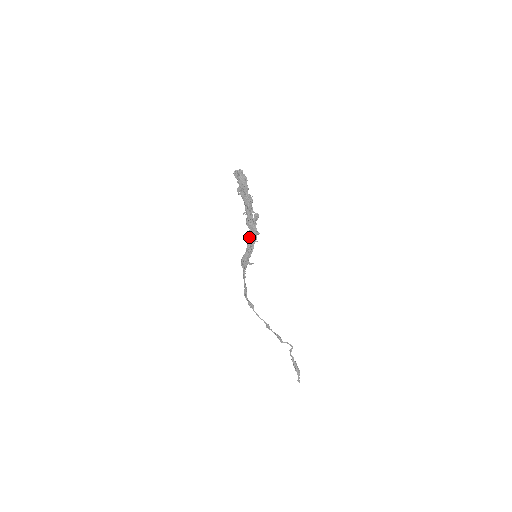
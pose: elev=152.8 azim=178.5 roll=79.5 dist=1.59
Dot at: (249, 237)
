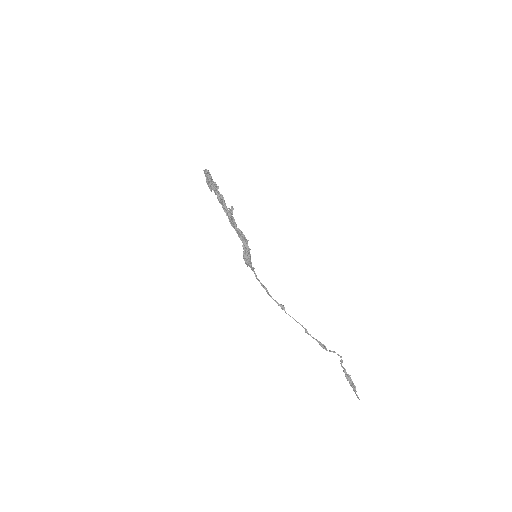
Dot at: (239, 237)
